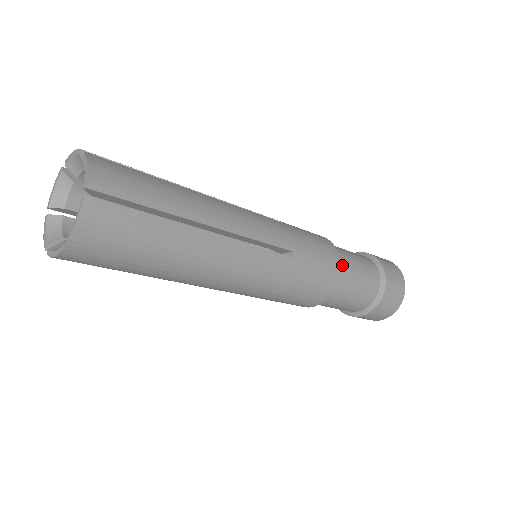
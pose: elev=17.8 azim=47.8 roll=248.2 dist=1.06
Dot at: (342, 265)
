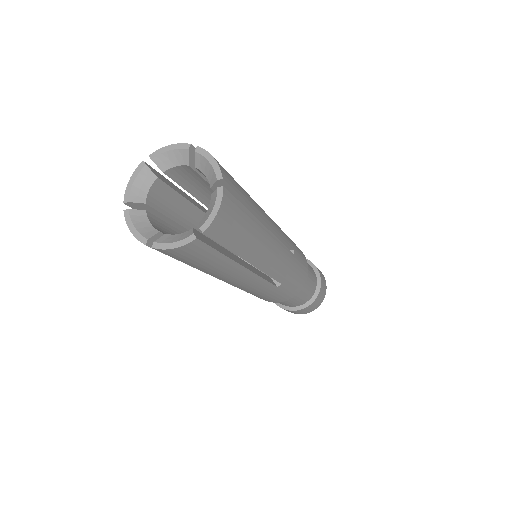
Dot at: occluded
